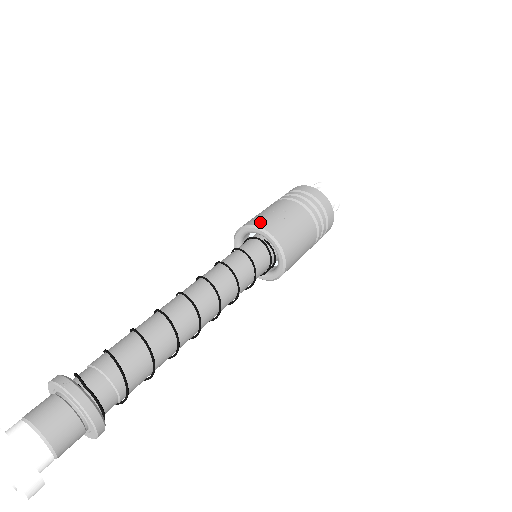
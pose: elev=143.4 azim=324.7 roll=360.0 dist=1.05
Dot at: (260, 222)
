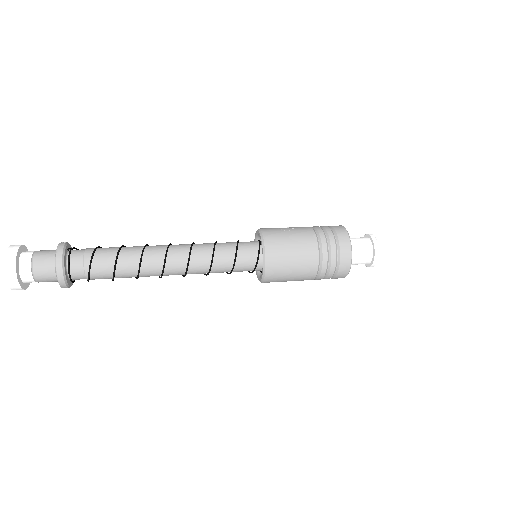
Dot at: (265, 228)
